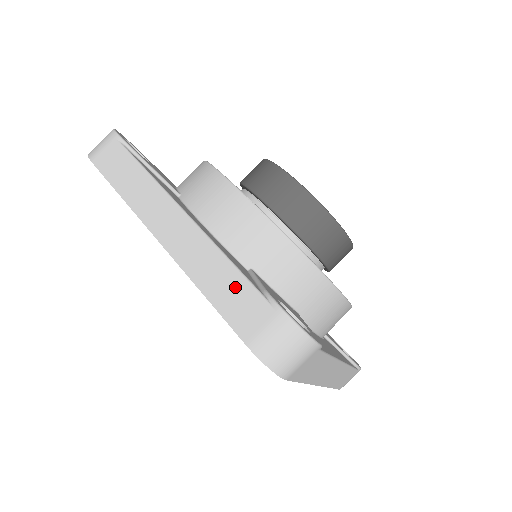
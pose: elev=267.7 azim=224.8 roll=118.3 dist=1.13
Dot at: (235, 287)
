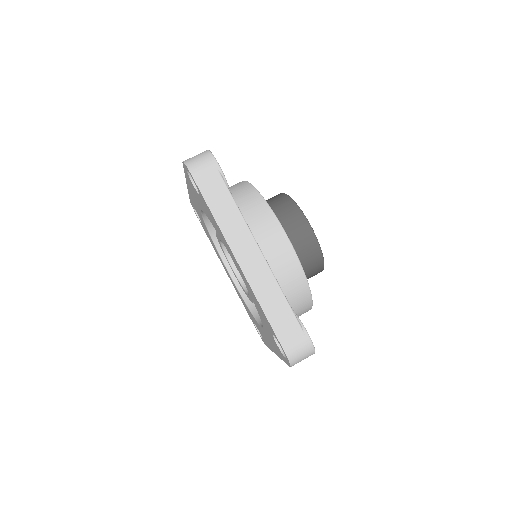
Dot at: (284, 313)
